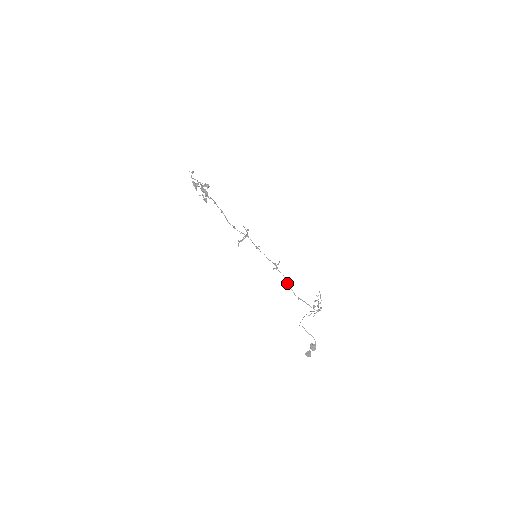
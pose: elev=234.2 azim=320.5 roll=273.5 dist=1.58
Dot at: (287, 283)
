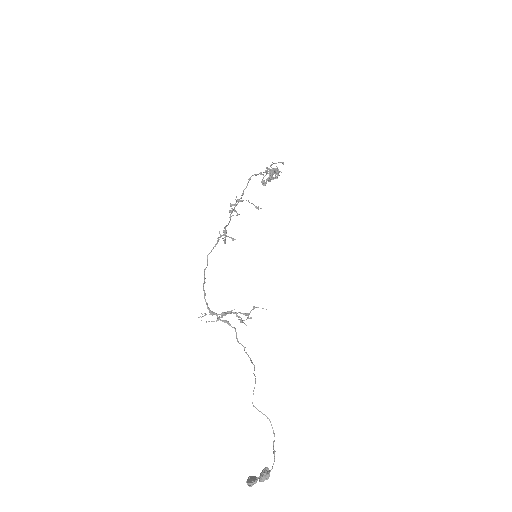
Dot at: (210, 252)
